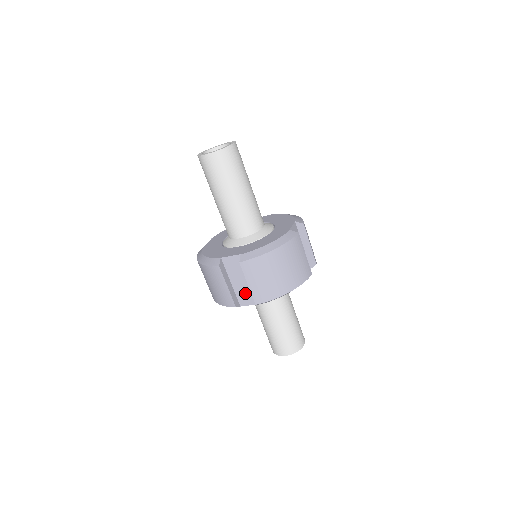
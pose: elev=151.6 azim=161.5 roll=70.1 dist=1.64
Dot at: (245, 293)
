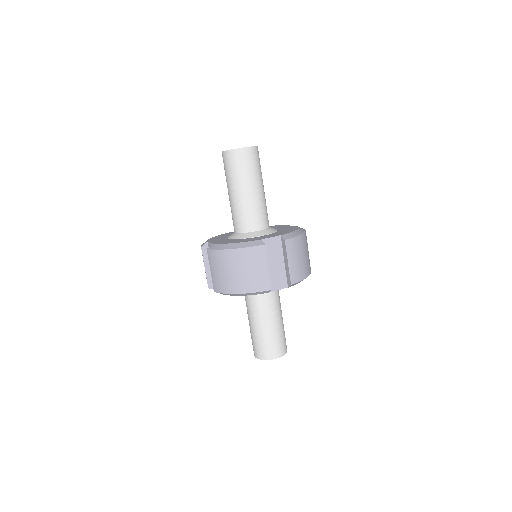
Dot at: (277, 277)
